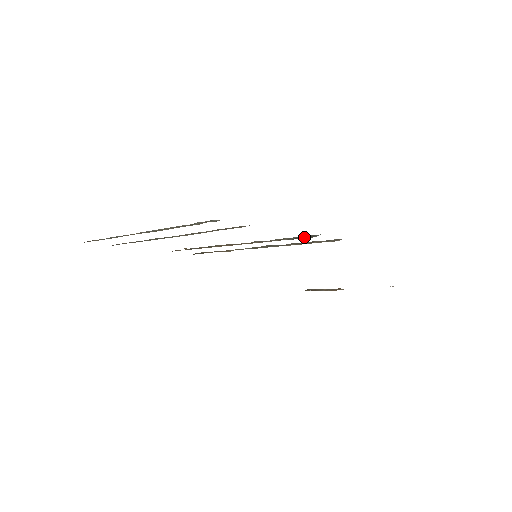
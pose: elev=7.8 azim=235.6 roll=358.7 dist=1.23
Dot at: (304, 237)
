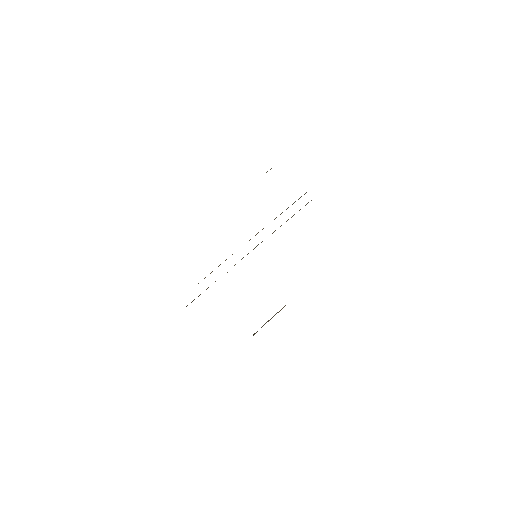
Dot at: (298, 199)
